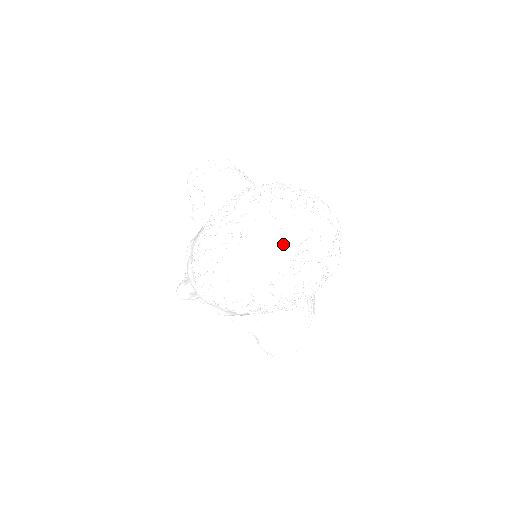
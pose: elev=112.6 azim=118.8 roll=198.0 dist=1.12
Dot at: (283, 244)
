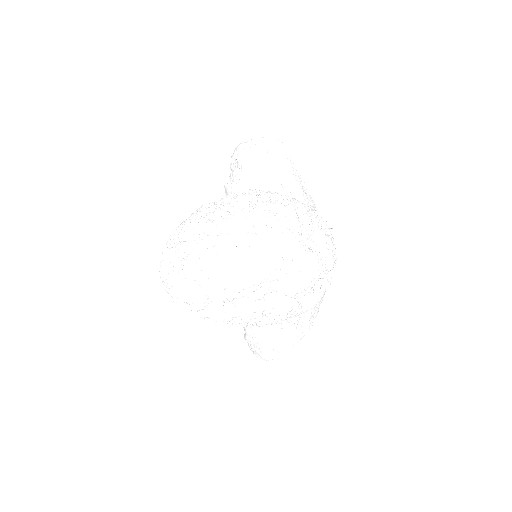
Dot at: (253, 265)
